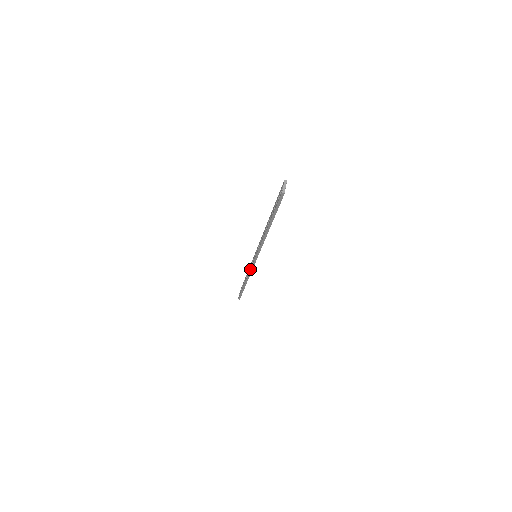
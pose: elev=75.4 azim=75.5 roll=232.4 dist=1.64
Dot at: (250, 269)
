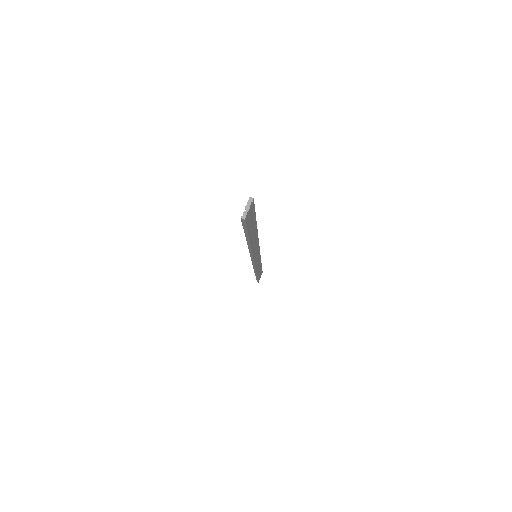
Dot at: (253, 266)
